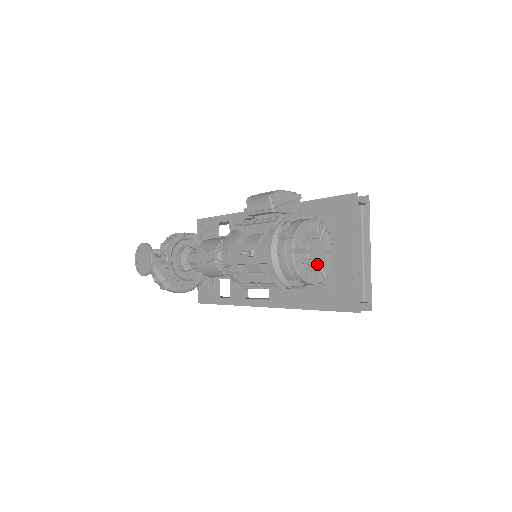
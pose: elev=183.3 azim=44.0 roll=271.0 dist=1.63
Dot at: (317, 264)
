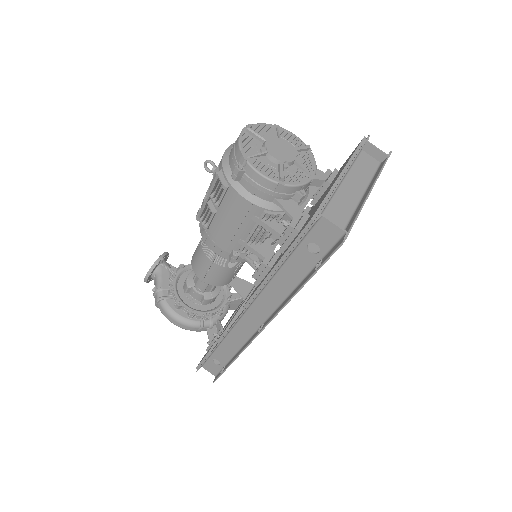
Dot at: (274, 157)
